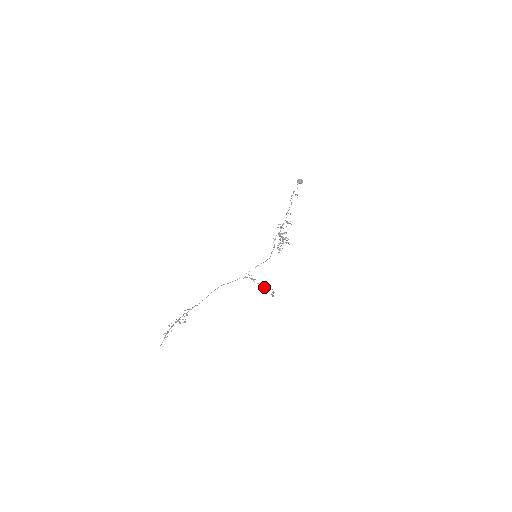
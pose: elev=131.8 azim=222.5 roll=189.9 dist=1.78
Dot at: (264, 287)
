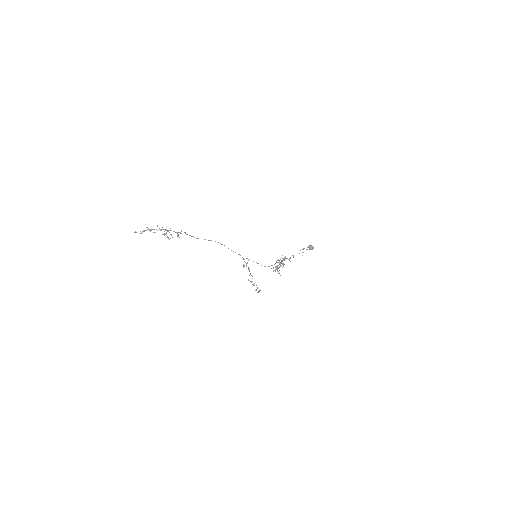
Dot at: occluded
